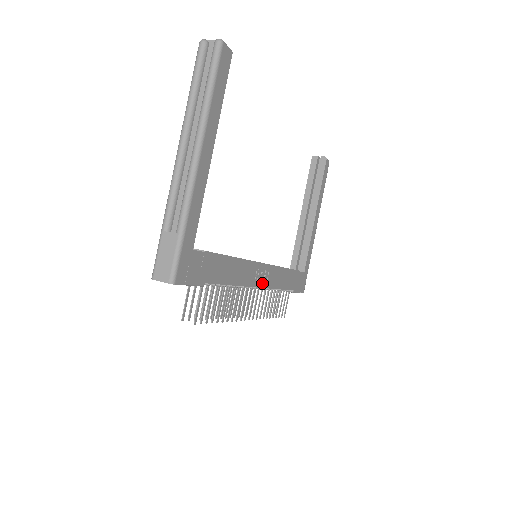
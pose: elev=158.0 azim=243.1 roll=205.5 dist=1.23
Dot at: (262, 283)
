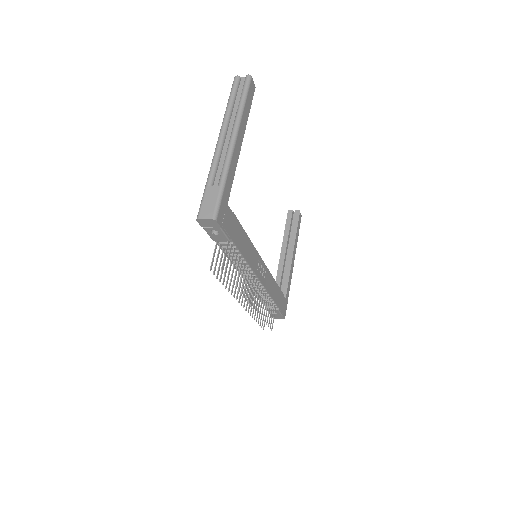
Dot at: (261, 278)
